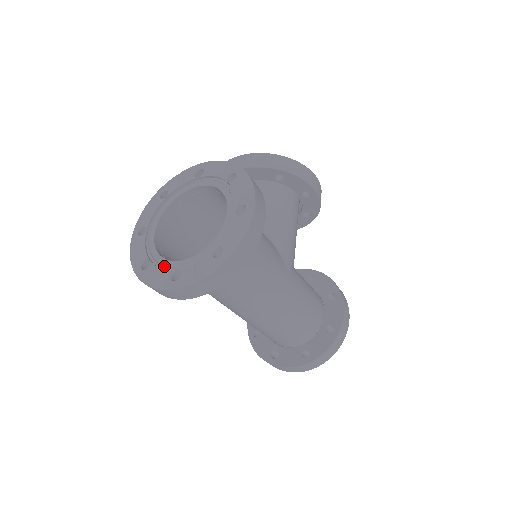
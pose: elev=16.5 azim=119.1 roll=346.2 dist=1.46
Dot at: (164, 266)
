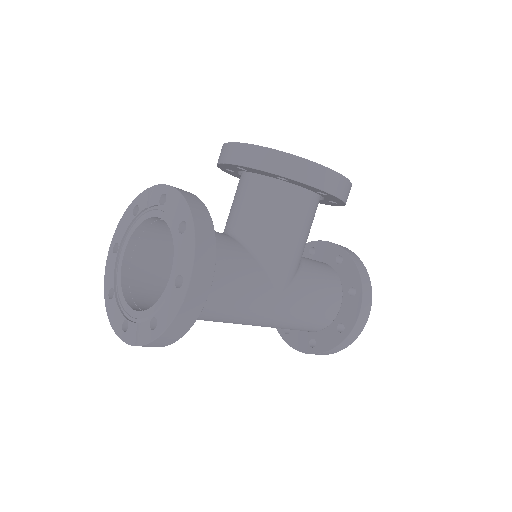
Dot at: (121, 306)
